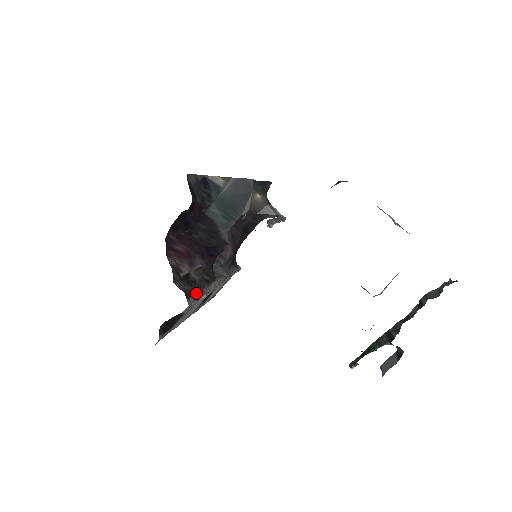
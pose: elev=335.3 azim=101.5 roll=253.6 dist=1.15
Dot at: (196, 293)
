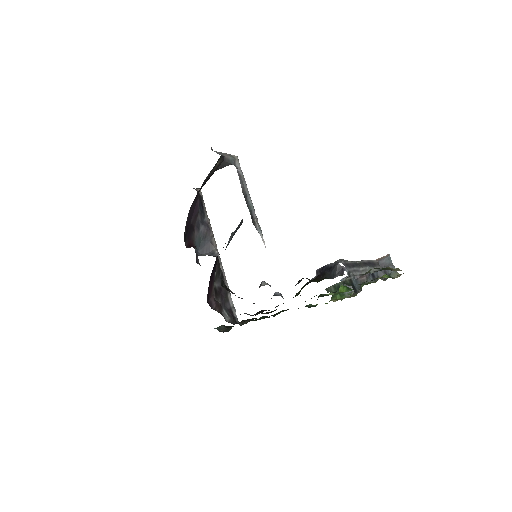
Dot at: (229, 300)
